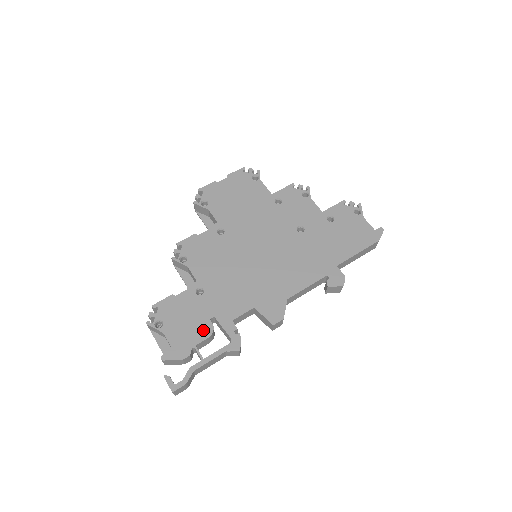
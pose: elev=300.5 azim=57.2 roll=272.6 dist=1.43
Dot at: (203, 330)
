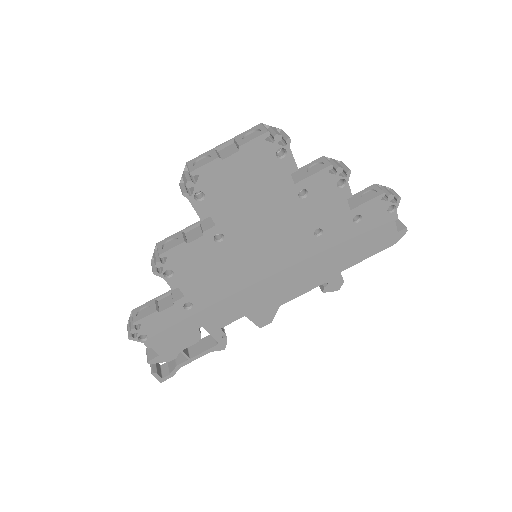
Dot at: (190, 339)
